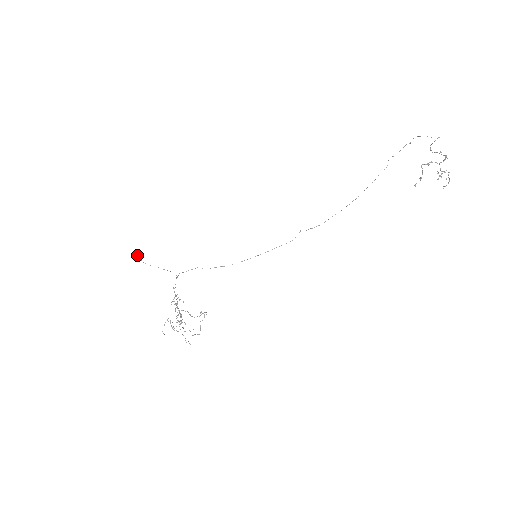
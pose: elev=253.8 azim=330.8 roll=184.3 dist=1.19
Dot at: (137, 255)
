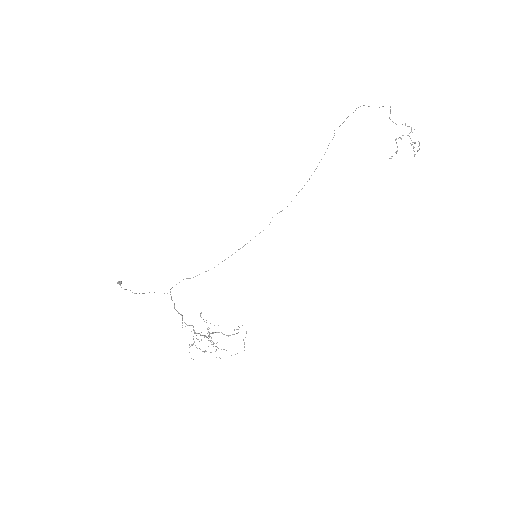
Dot at: (121, 287)
